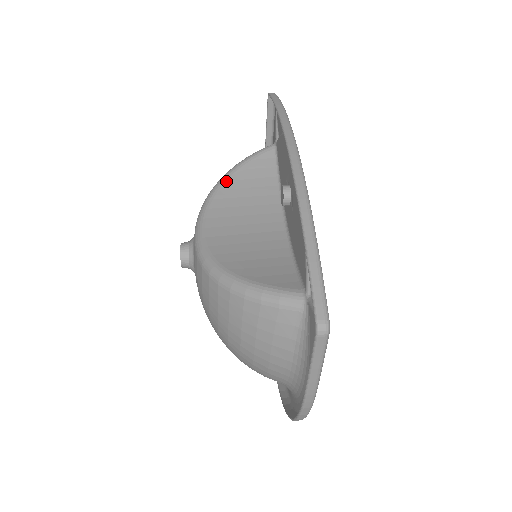
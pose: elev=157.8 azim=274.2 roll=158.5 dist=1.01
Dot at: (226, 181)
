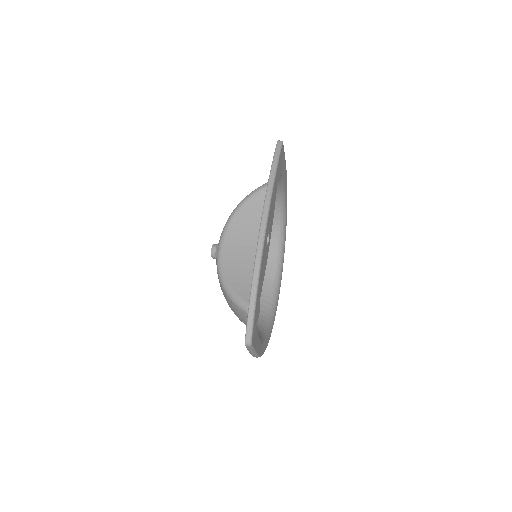
Dot at: (242, 208)
